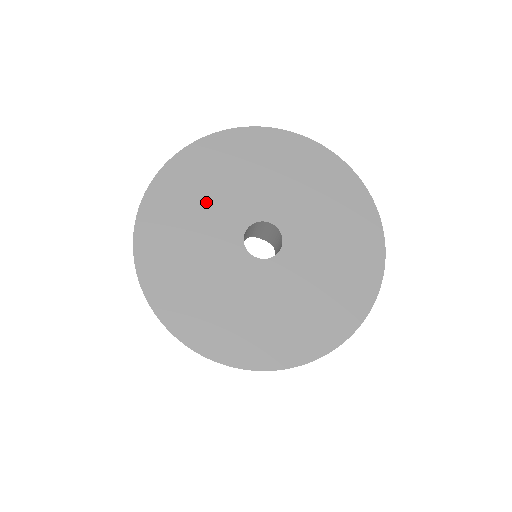
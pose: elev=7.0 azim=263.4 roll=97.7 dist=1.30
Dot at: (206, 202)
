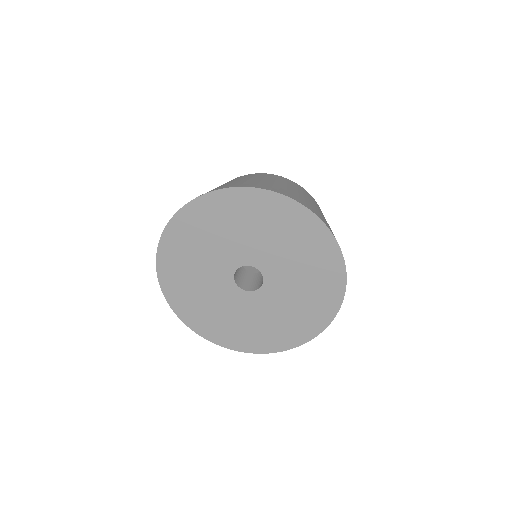
Dot at: (202, 255)
